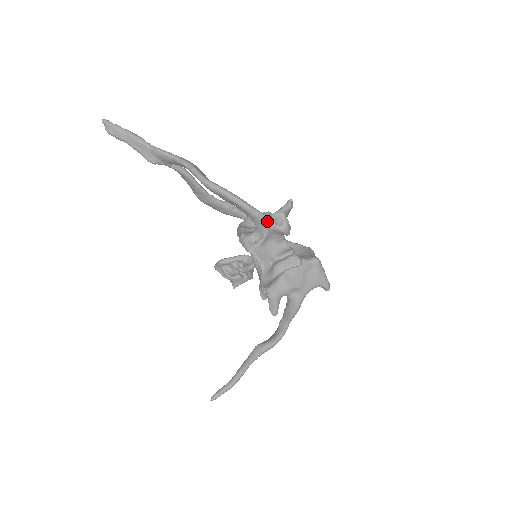
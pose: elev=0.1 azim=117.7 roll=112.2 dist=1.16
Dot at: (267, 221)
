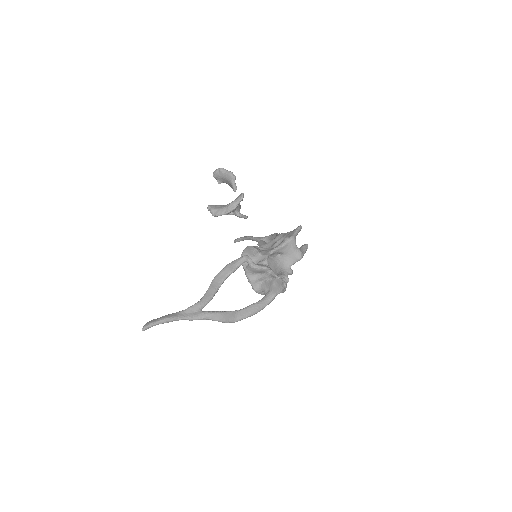
Dot at: (273, 299)
